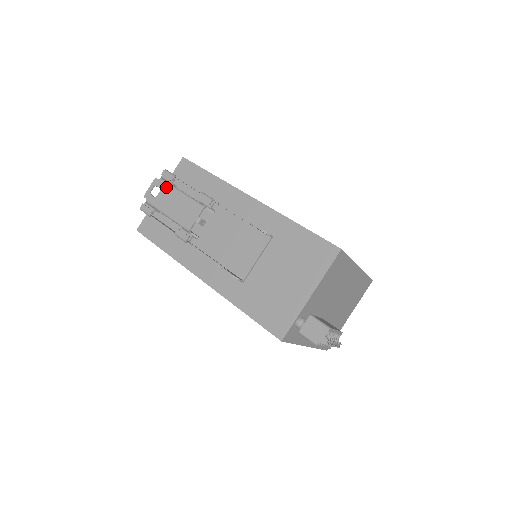
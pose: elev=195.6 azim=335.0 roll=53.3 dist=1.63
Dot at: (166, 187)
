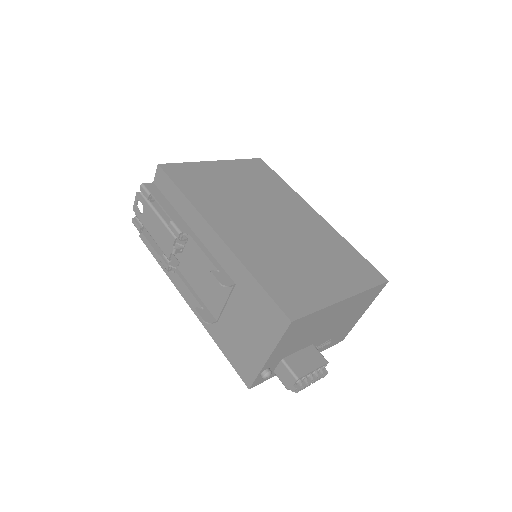
Dot at: (146, 205)
